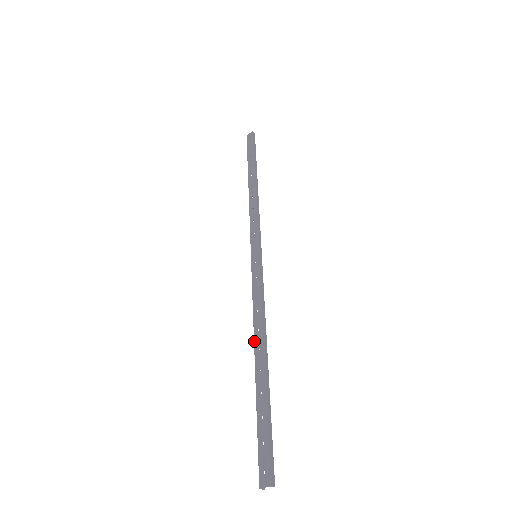
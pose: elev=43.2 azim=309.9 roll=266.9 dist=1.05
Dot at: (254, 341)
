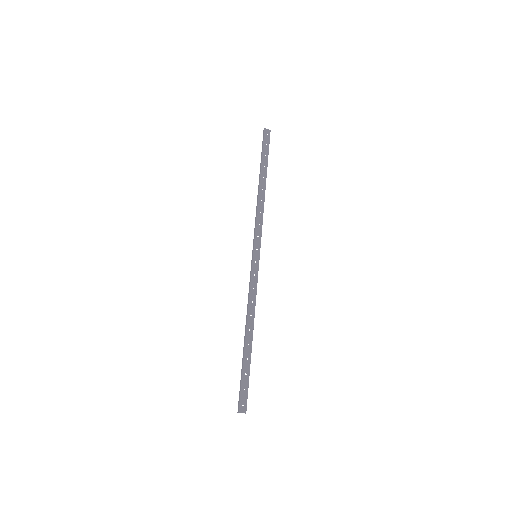
Dot at: (247, 322)
